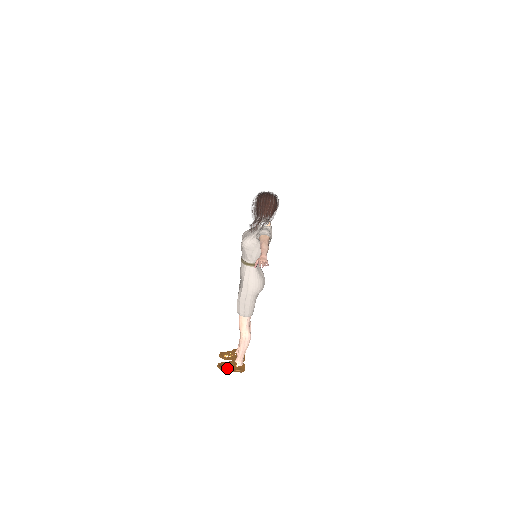
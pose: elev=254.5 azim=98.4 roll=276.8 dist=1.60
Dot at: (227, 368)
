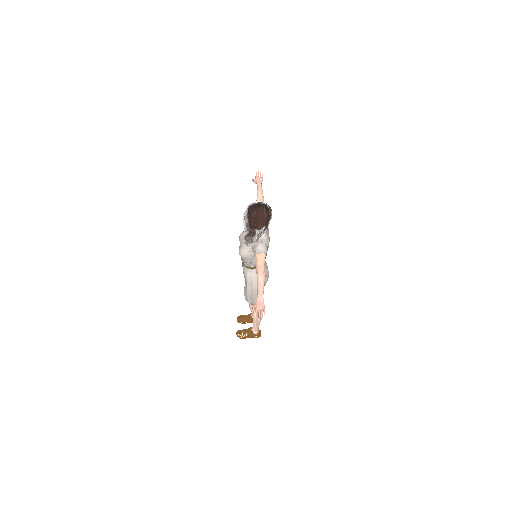
Dot at: (245, 336)
